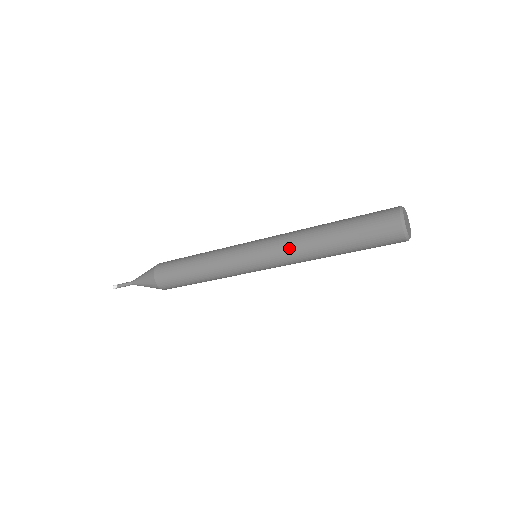
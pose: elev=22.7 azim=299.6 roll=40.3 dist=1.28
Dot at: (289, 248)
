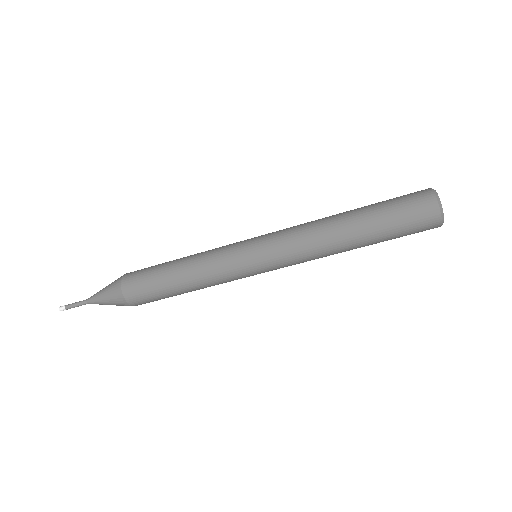
Dot at: (304, 244)
